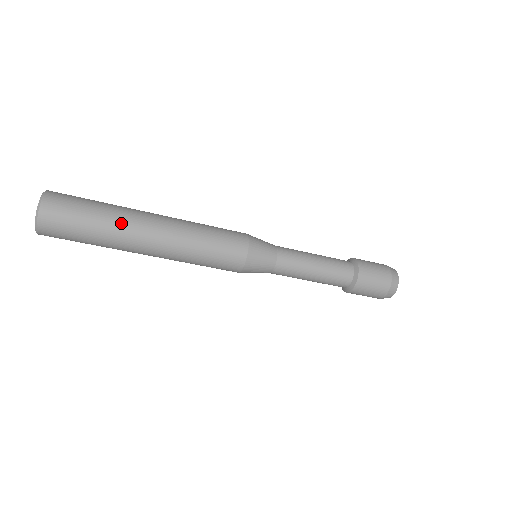
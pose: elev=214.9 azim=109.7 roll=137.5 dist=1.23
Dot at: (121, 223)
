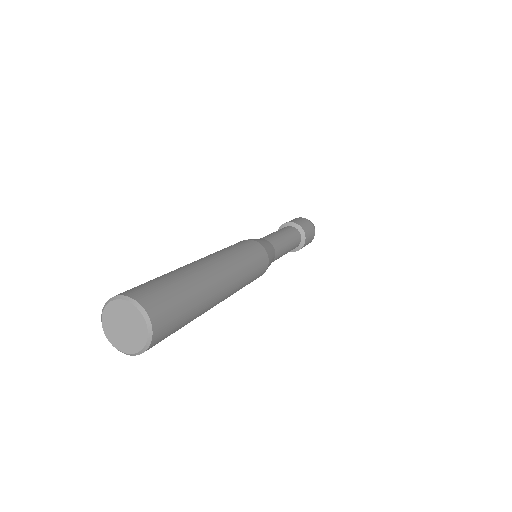
Dot at: occluded
